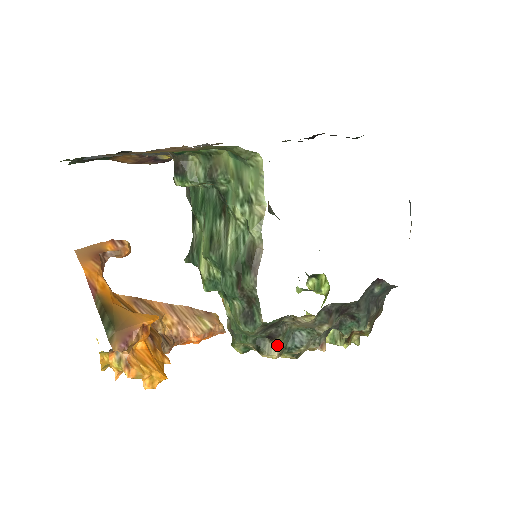
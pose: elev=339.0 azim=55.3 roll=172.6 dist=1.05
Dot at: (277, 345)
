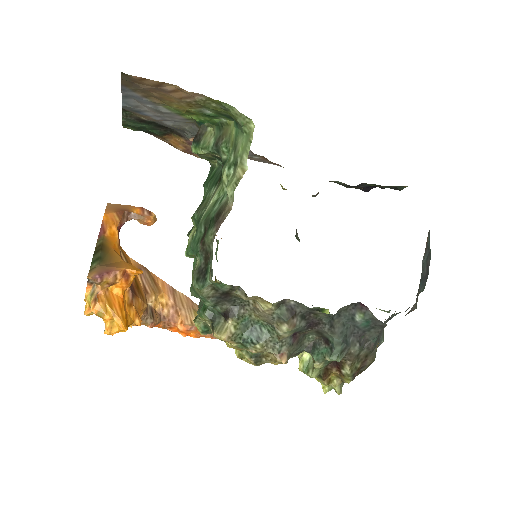
Dot at: (230, 327)
